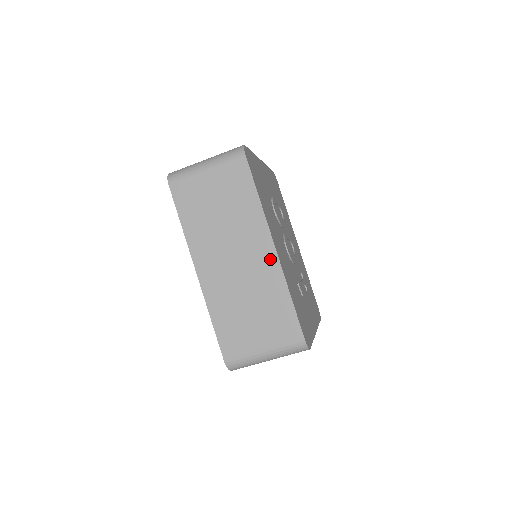
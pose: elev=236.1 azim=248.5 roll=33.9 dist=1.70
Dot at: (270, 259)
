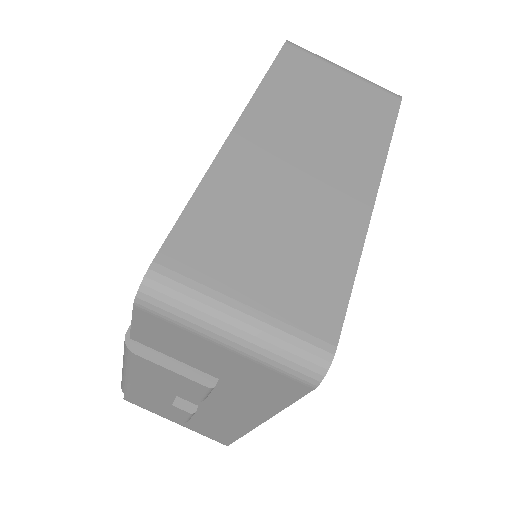
Dot at: (359, 203)
